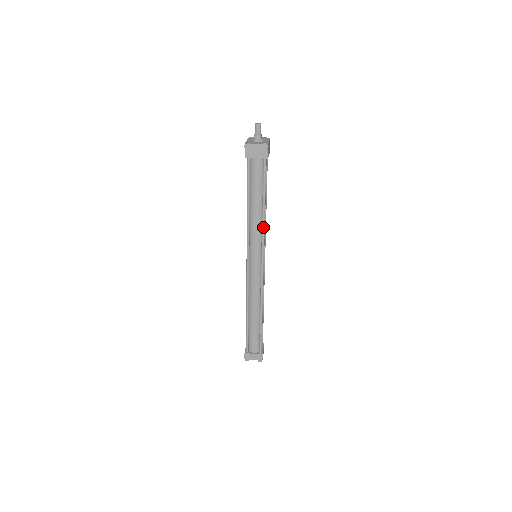
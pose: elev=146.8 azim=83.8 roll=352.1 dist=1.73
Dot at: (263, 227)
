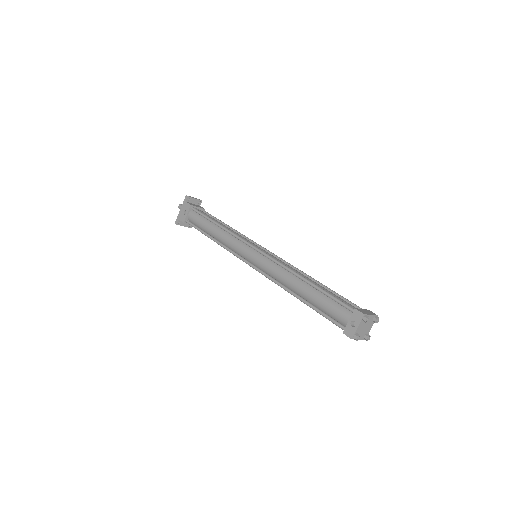
Dot at: (241, 234)
